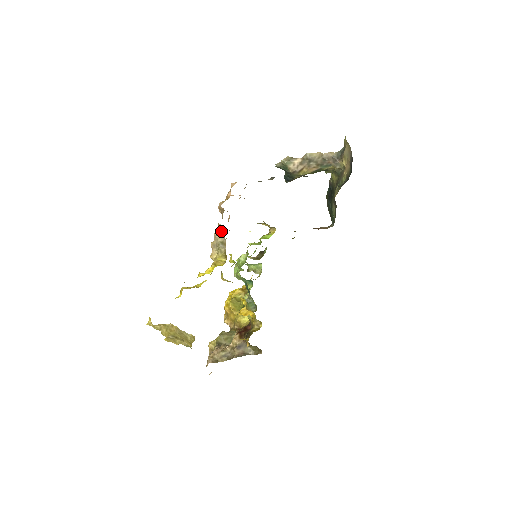
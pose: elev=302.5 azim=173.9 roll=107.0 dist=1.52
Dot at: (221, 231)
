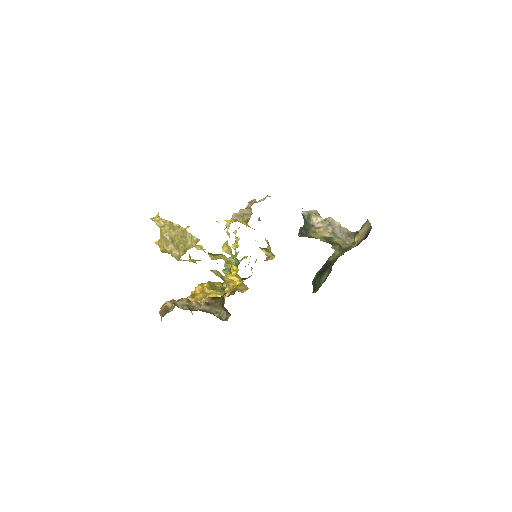
Dot at: (250, 208)
